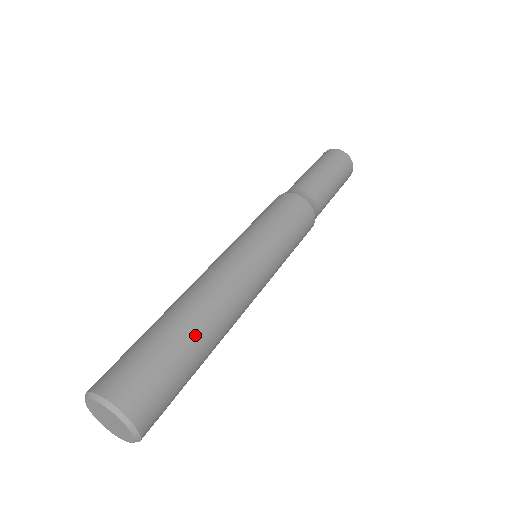
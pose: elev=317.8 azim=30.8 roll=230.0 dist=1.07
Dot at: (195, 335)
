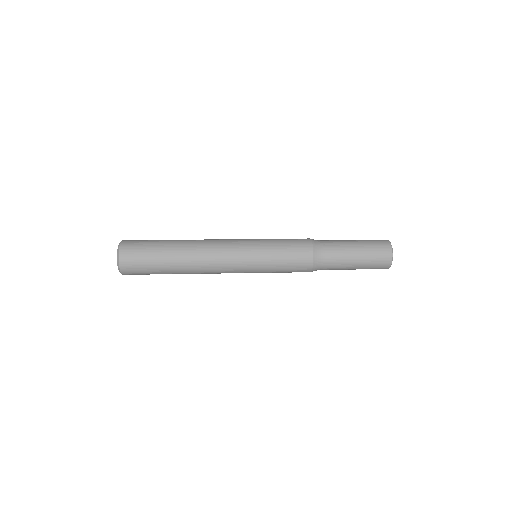
Dot at: (173, 261)
